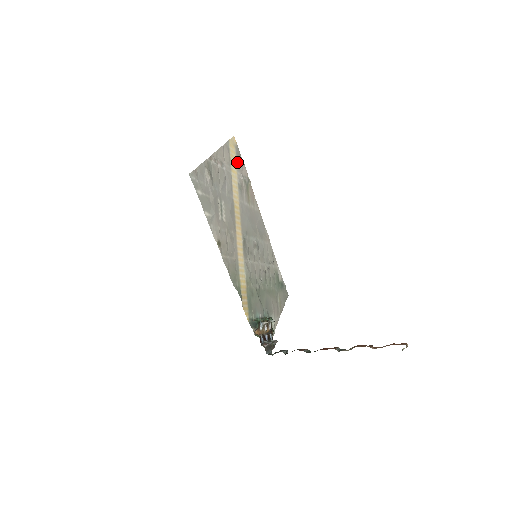
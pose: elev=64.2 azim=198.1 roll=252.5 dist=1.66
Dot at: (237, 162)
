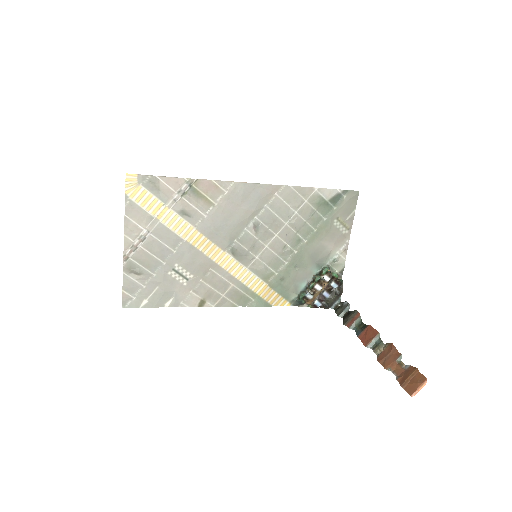
Dot at: (157, 194)
